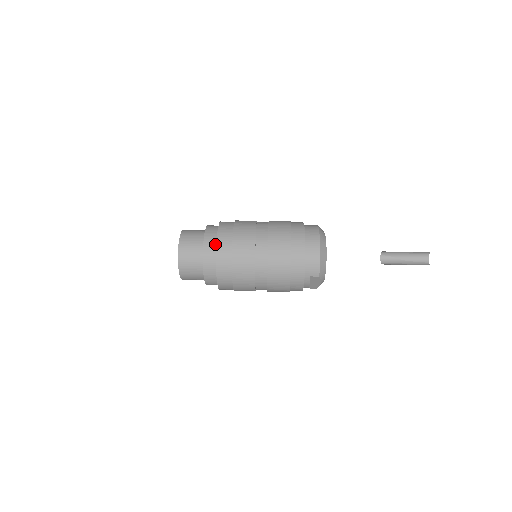
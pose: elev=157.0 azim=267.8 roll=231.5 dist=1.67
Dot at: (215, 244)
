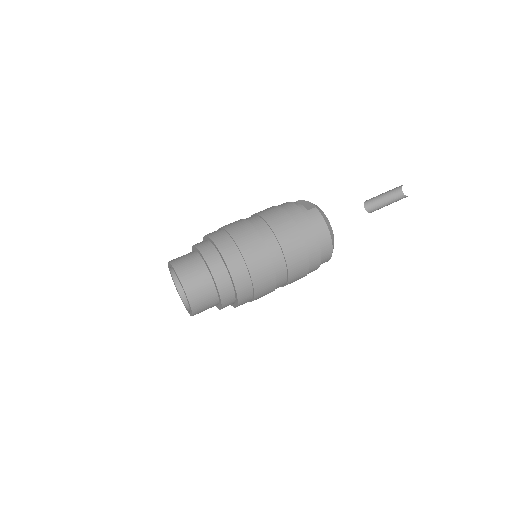
Dot at: (232, 290)
